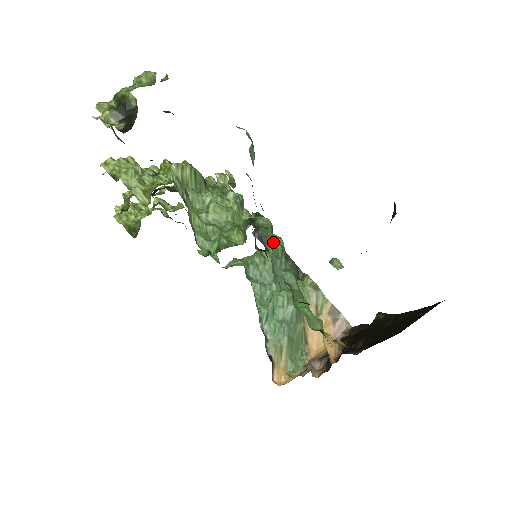
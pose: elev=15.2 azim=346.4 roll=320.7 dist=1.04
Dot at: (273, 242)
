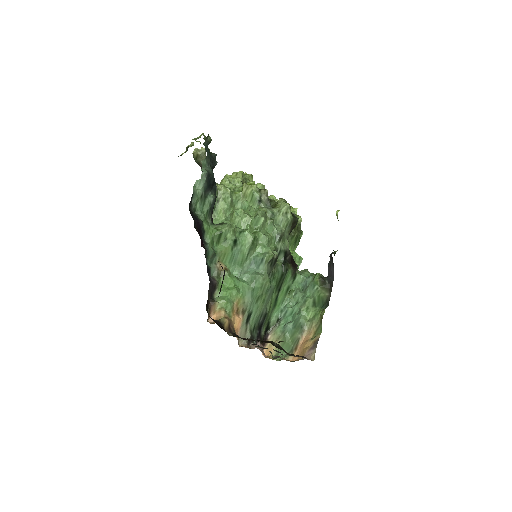
Dot at: (226, 241)
